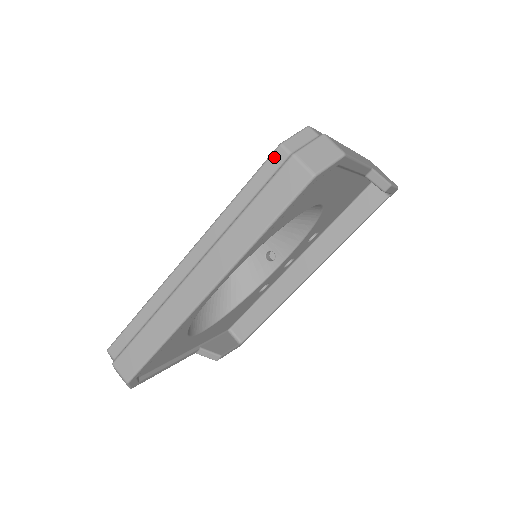
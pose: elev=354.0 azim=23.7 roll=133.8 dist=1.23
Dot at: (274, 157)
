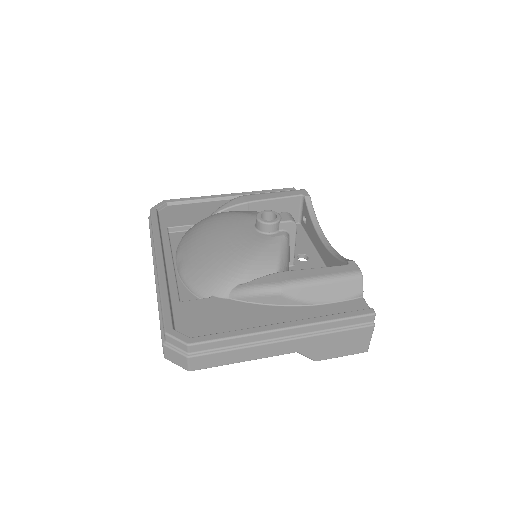
Dot at: occluded
